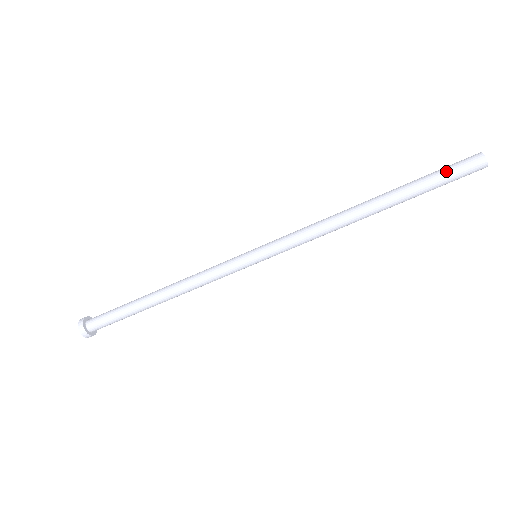
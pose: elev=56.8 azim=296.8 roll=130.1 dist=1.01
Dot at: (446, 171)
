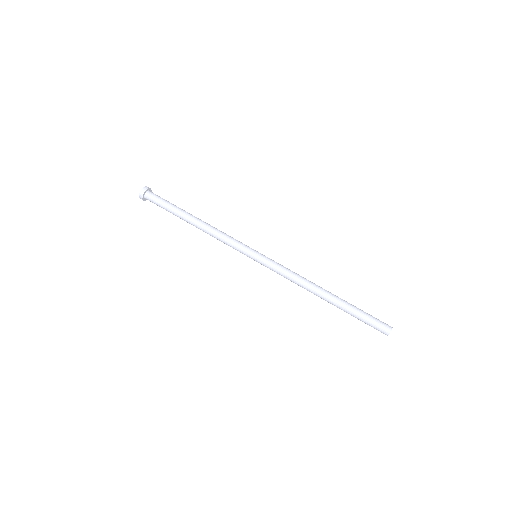
Dot at: (371, 317)
